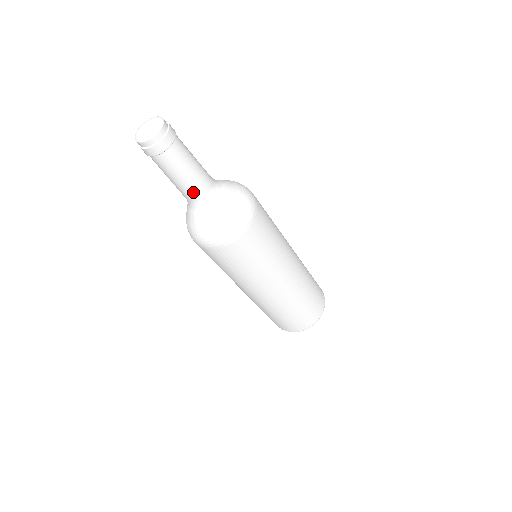
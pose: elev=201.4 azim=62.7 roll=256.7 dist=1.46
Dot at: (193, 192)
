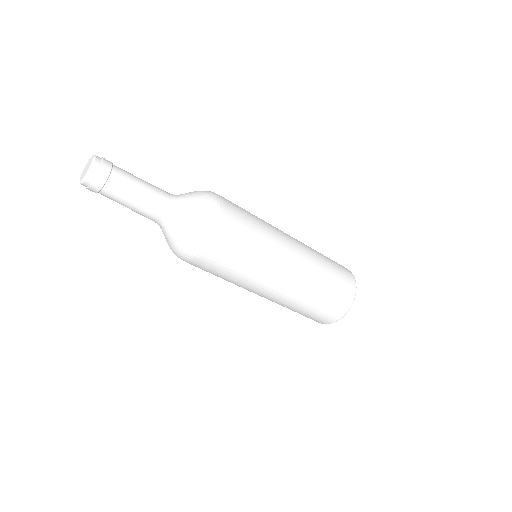
Dot at: (154, 209)
